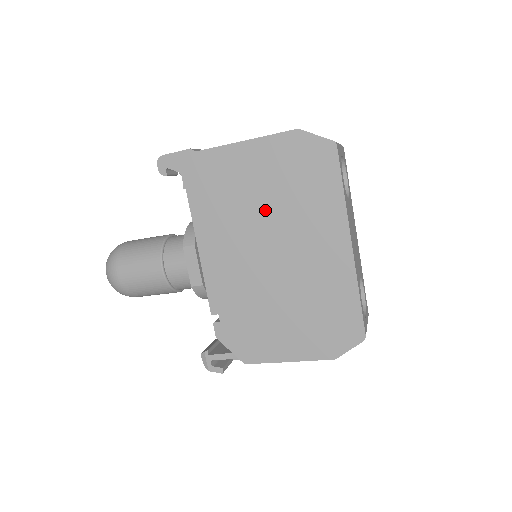
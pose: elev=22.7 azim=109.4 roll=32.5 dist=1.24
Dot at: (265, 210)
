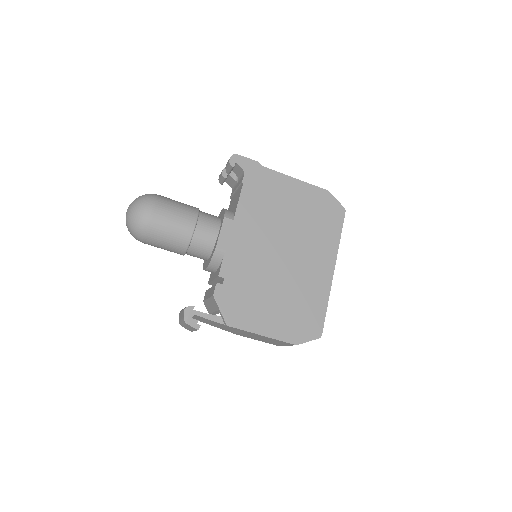
Dot at: (291, 224)
